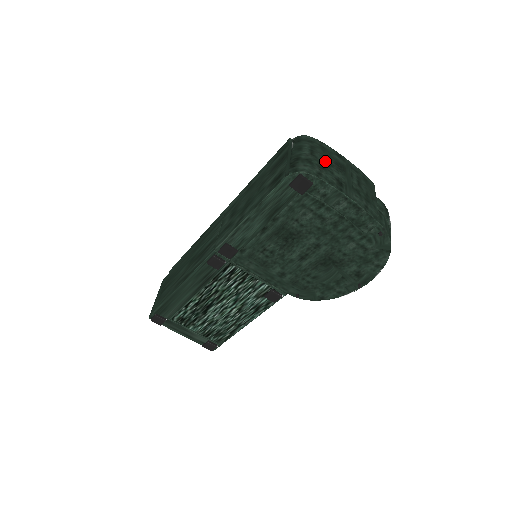
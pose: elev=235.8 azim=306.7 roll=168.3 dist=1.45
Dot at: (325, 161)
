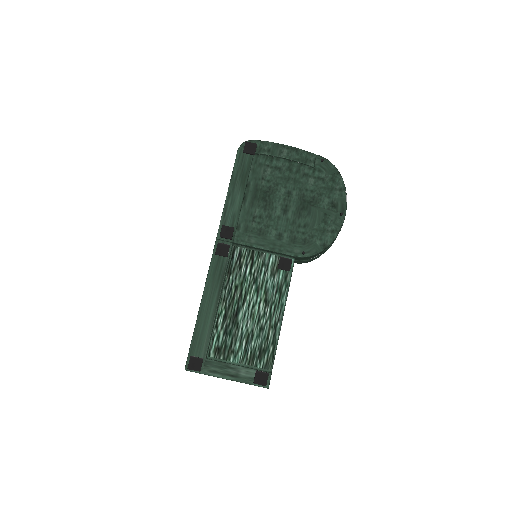
Dot at: occluded
